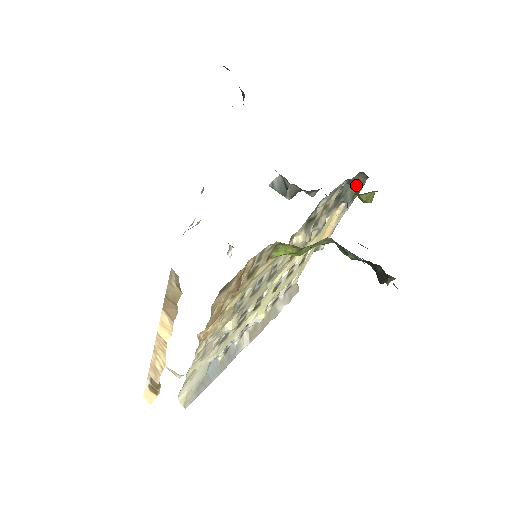
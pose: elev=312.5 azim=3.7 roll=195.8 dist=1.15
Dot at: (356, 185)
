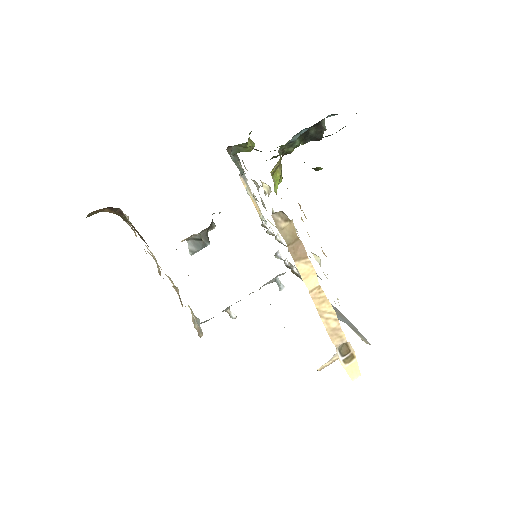
Dot at: (234, 158)
